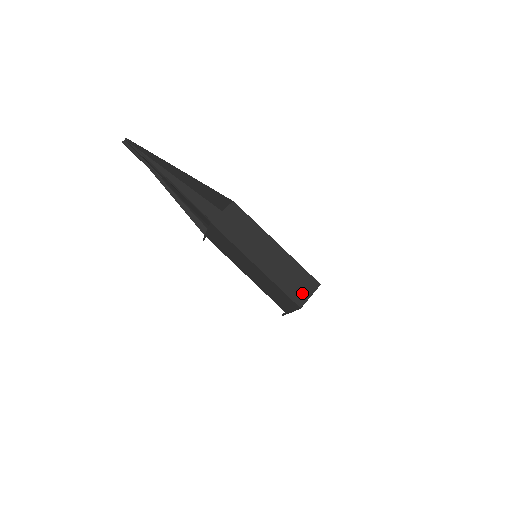
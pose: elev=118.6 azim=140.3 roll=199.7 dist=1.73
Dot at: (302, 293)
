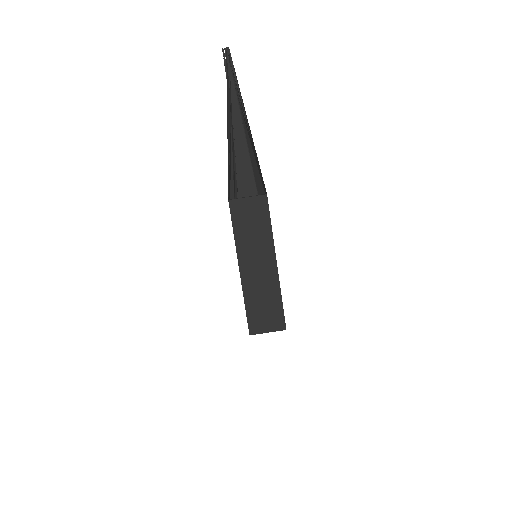
Dot at: (262, 324)
